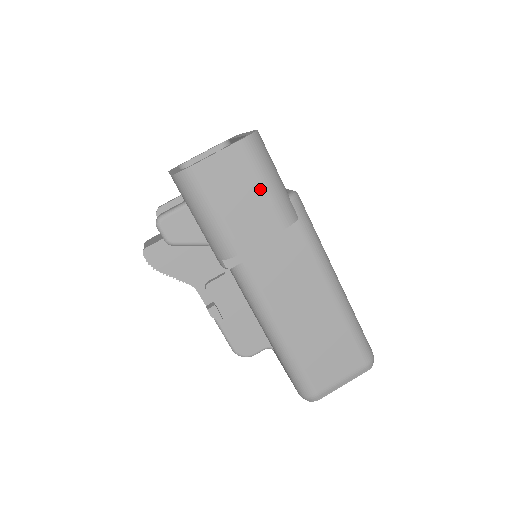
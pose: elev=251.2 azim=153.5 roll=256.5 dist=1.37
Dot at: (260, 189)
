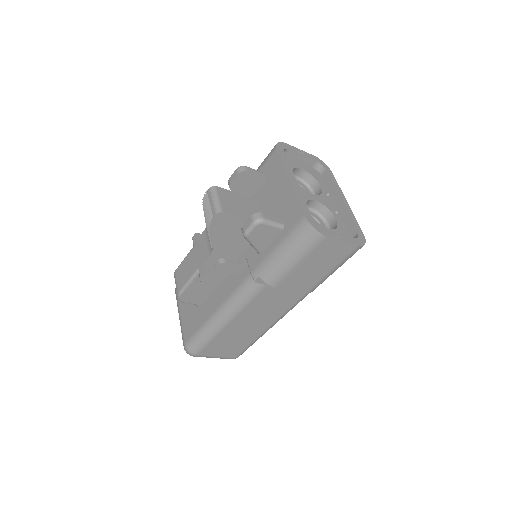
Dot at: (327, 271)
